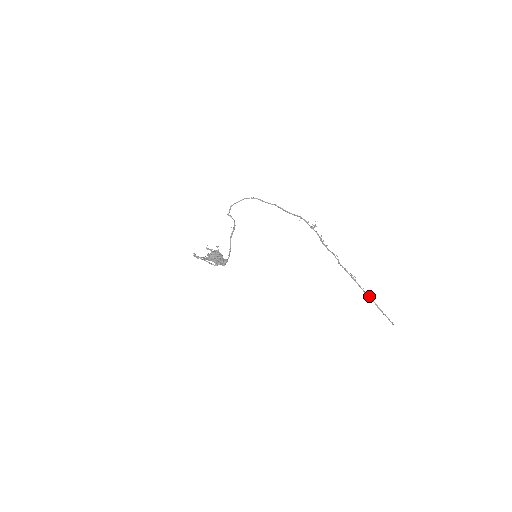
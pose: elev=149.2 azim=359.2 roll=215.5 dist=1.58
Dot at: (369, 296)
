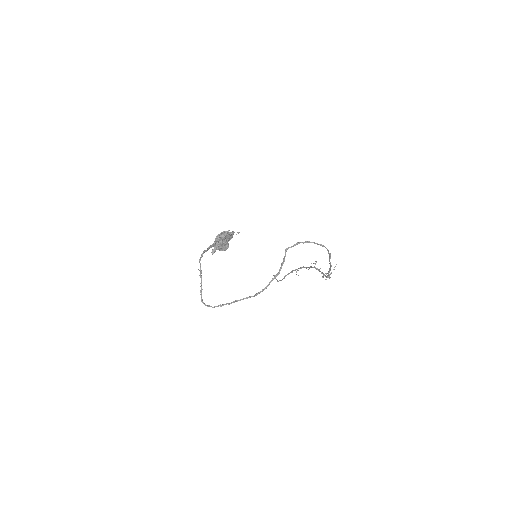
Dot at: occluded
